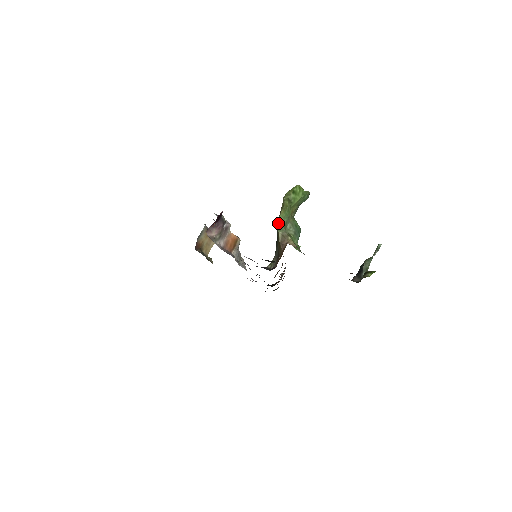
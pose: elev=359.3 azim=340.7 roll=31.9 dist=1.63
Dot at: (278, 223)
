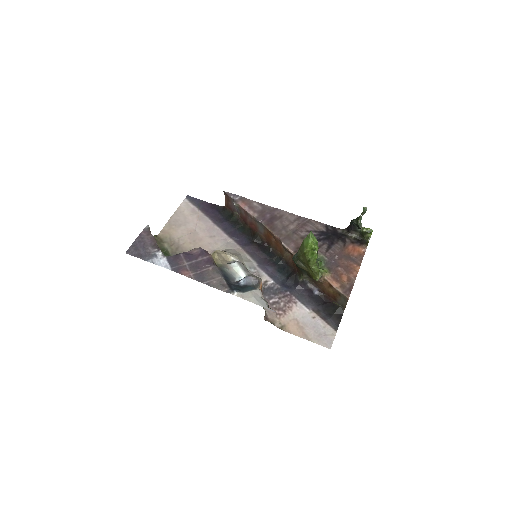
Dot at: (315, 279)
